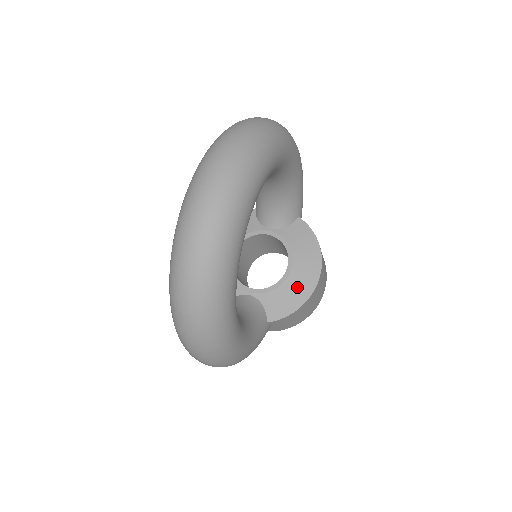
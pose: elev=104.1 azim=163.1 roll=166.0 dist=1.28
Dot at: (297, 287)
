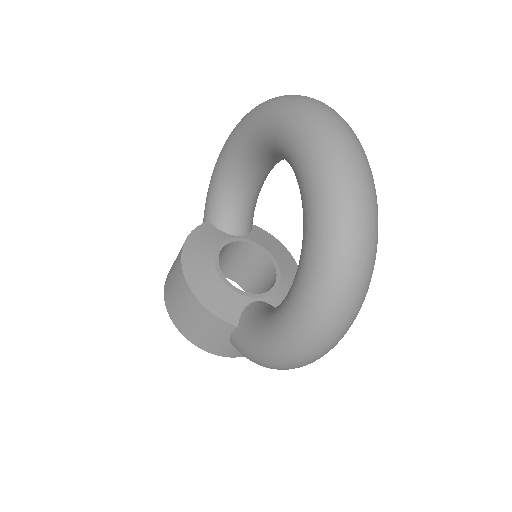
Dot at: (291, 283)
